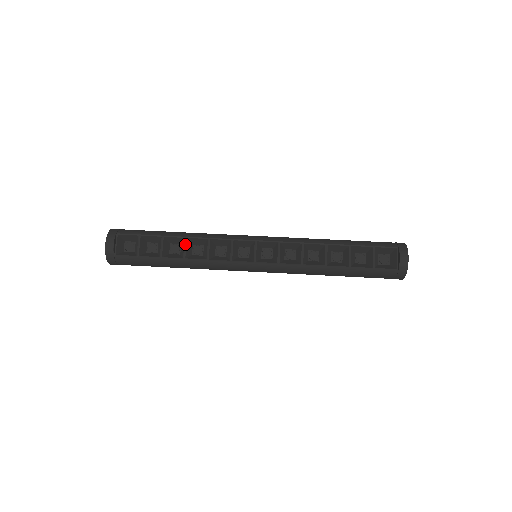
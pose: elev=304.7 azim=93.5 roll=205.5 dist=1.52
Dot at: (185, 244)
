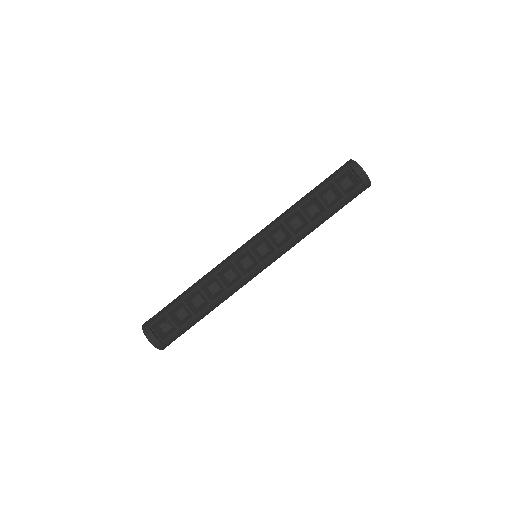
Dot at: (202, 293)
